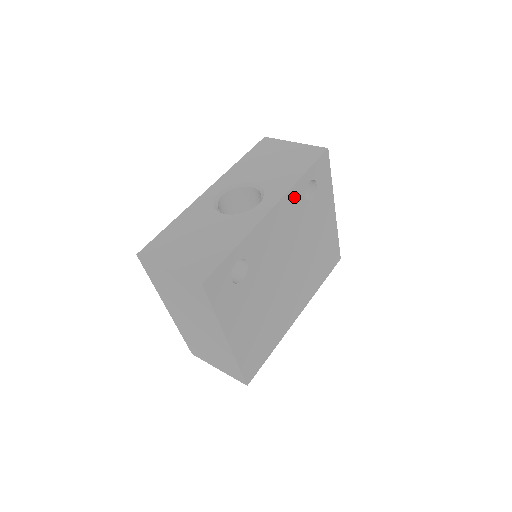
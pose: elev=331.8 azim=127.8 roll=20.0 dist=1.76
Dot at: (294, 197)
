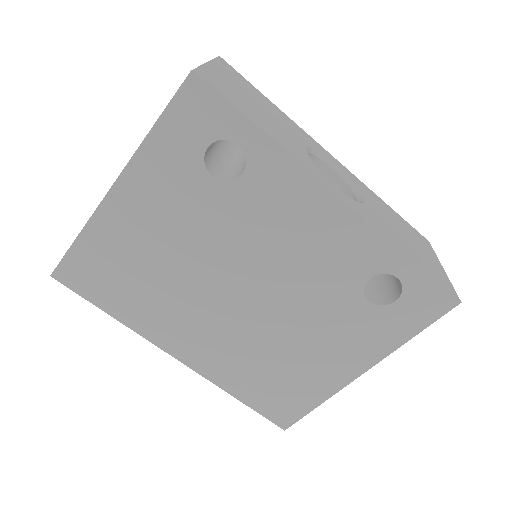
Dot at: (366, 248)
